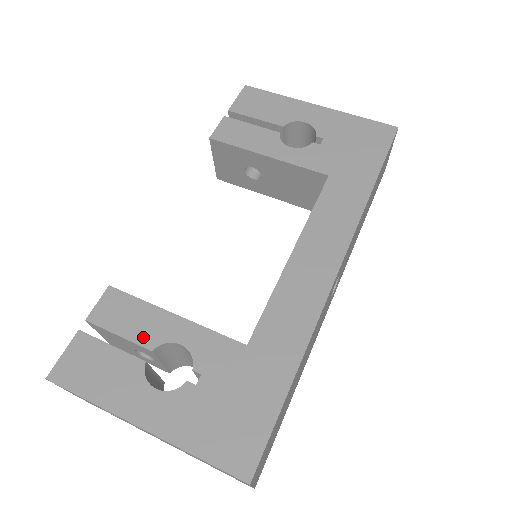
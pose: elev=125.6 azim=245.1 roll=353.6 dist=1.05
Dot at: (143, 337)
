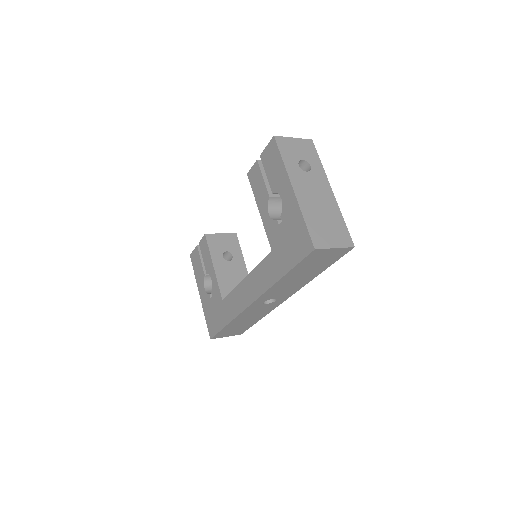
Dot at: (206, 266)
